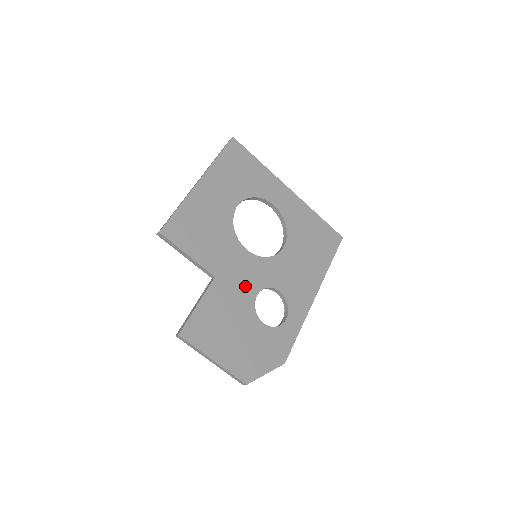
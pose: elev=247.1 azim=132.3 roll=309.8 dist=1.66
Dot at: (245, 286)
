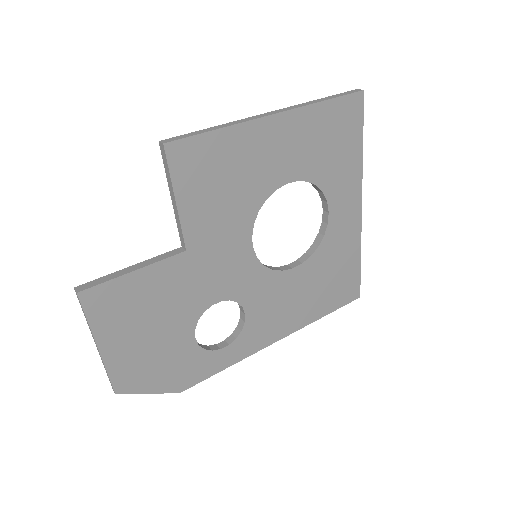
Dot at: (212, 284)
